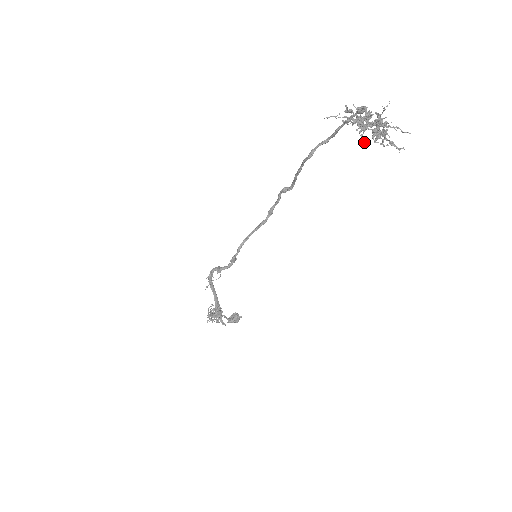
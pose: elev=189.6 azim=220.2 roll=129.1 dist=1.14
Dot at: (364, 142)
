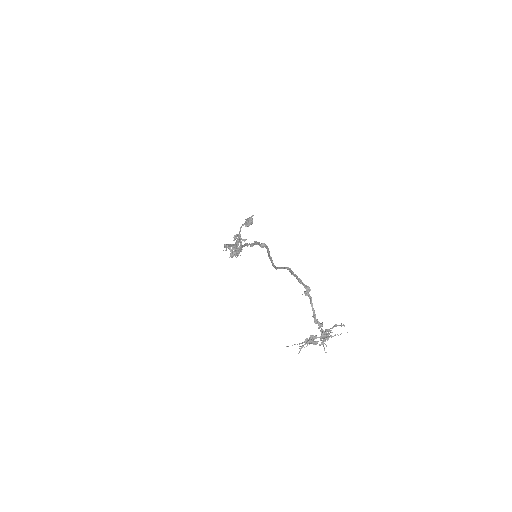
Dot at: occluded
